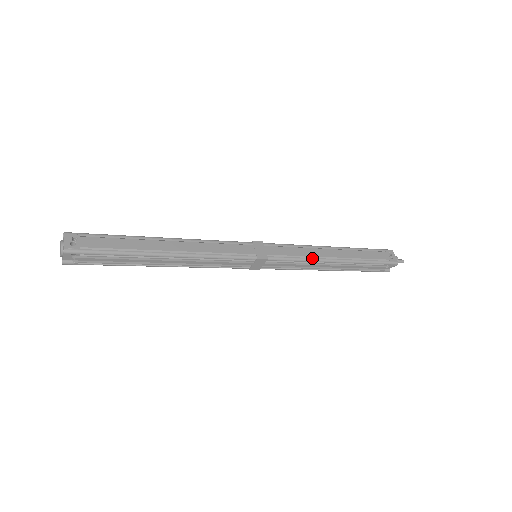
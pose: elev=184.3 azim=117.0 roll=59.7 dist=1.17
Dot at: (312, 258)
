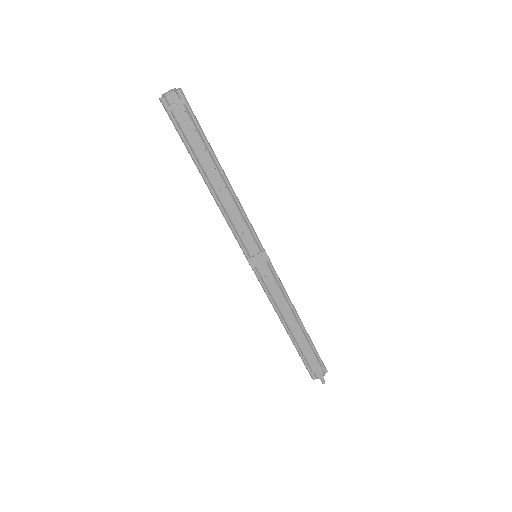
Dot at: occluded
